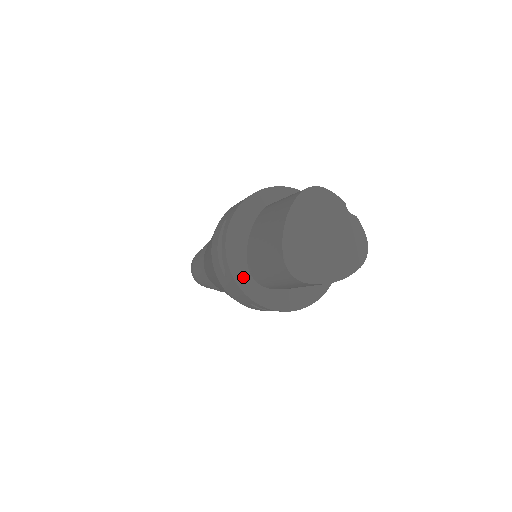
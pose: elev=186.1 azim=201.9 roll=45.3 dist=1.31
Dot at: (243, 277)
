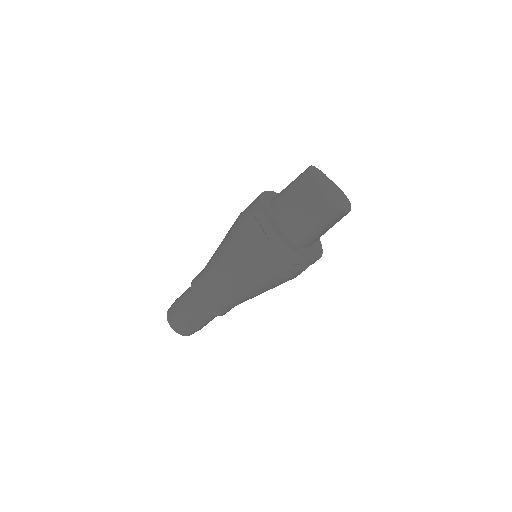
Dot at: (287, 241)
